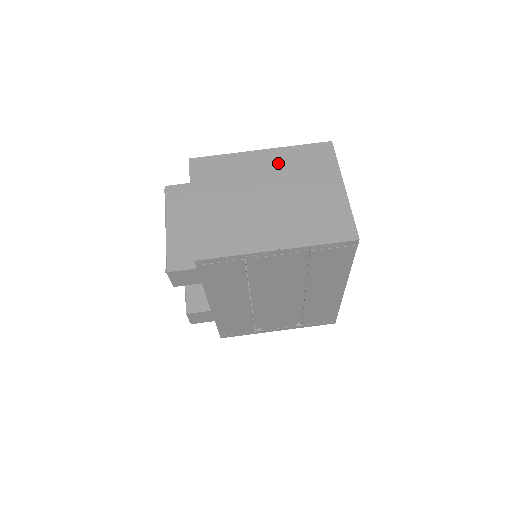
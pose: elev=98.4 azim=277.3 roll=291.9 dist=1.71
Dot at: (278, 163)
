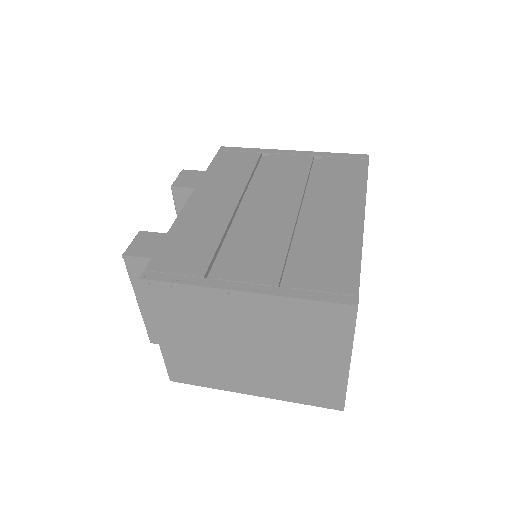
Dot at: occluded
